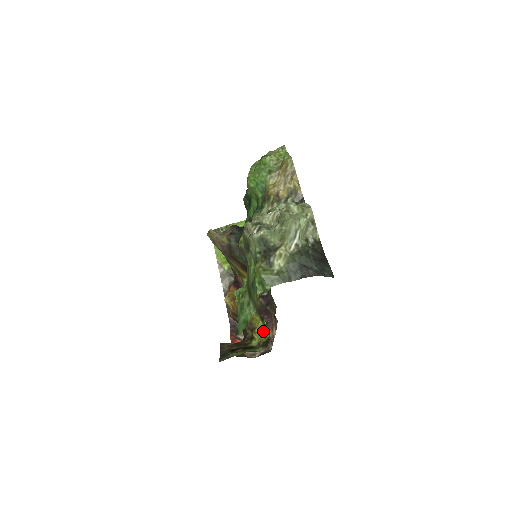
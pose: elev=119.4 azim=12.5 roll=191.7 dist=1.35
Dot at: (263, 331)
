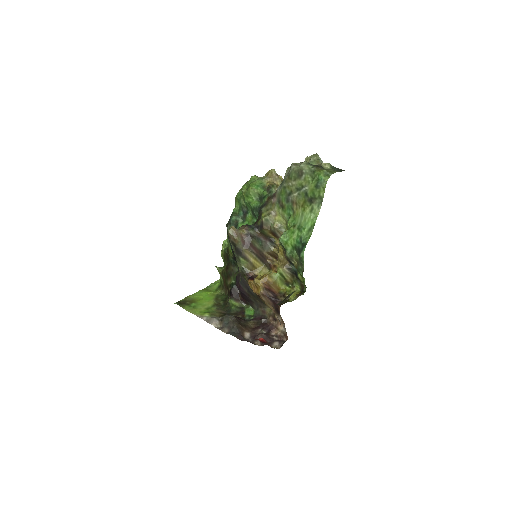
Dot at: (293, 291)
